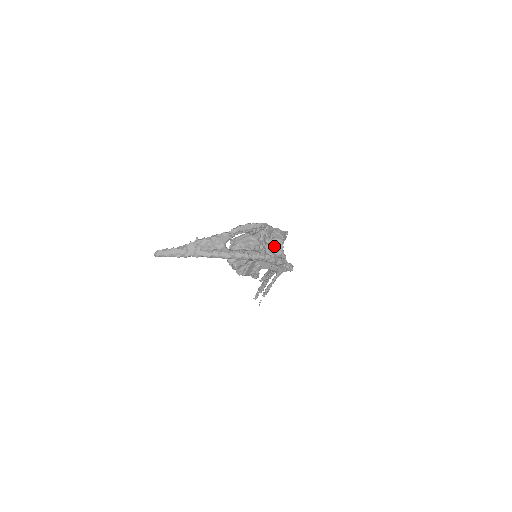
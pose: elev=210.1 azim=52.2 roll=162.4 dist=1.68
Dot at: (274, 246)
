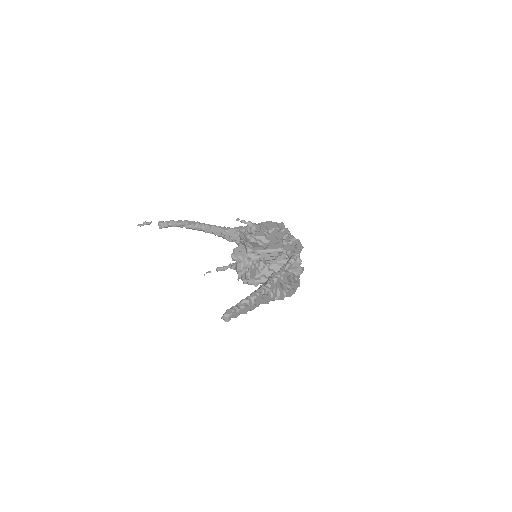
Dot at: occluded
